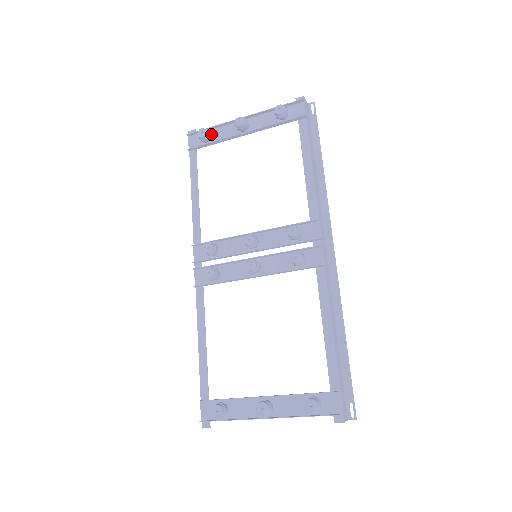
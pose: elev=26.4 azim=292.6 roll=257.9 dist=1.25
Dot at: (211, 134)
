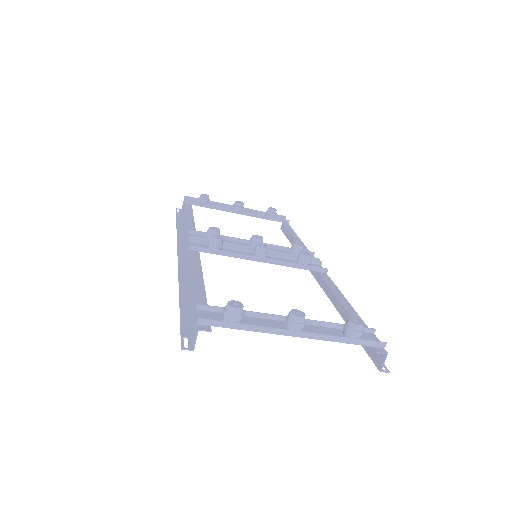
Dot at: occluded
